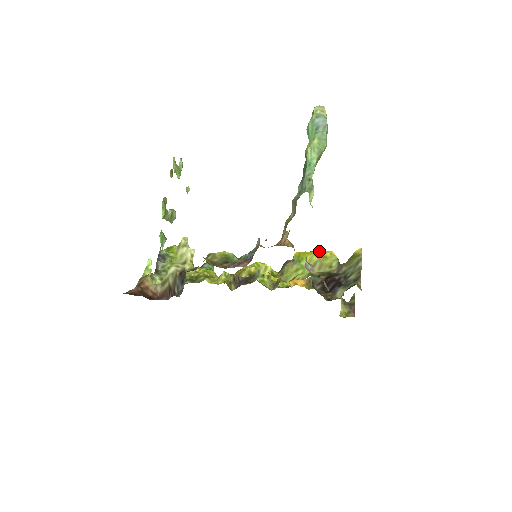
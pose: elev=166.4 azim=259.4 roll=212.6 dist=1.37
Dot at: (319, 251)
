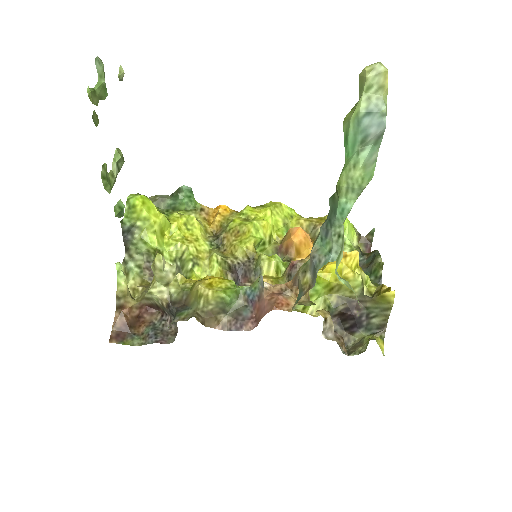
Dot at: (339, 265)
